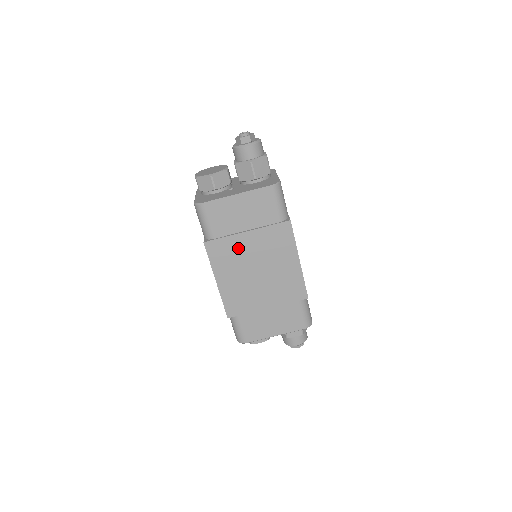
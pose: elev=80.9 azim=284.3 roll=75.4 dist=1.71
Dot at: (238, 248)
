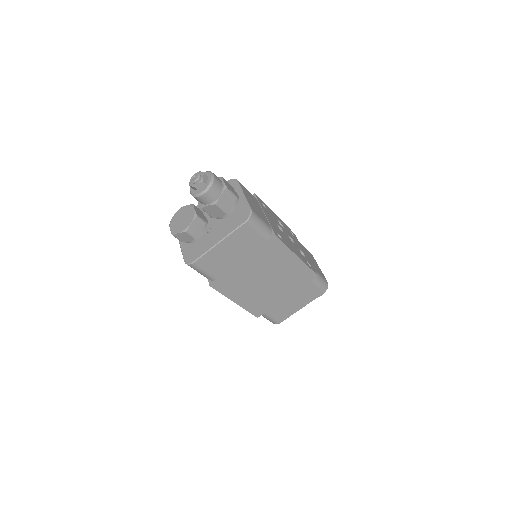
Dot at: (241, 275)
